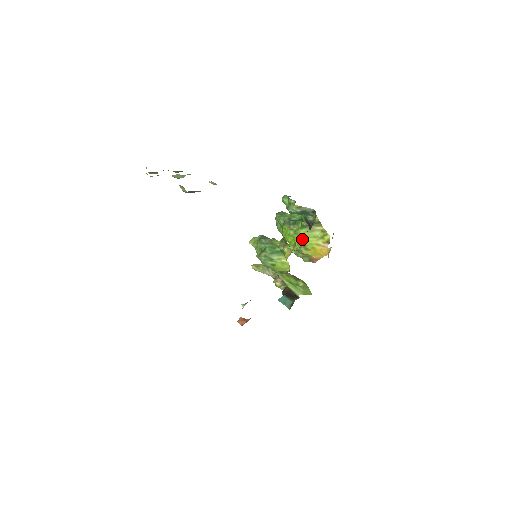
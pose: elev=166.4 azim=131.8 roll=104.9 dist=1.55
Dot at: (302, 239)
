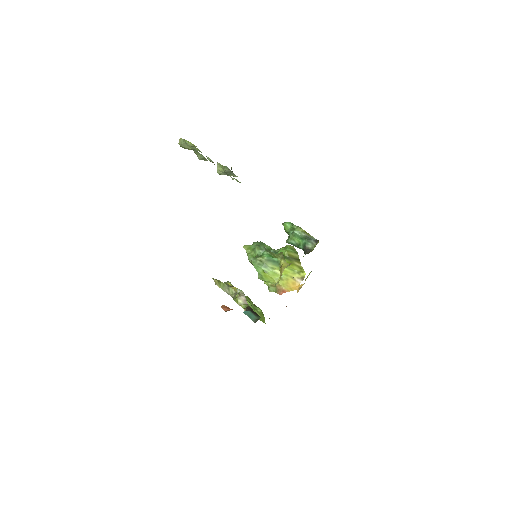
Dot at: occluded
